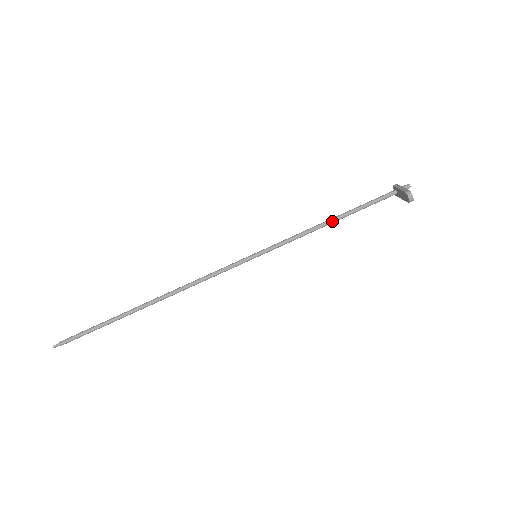
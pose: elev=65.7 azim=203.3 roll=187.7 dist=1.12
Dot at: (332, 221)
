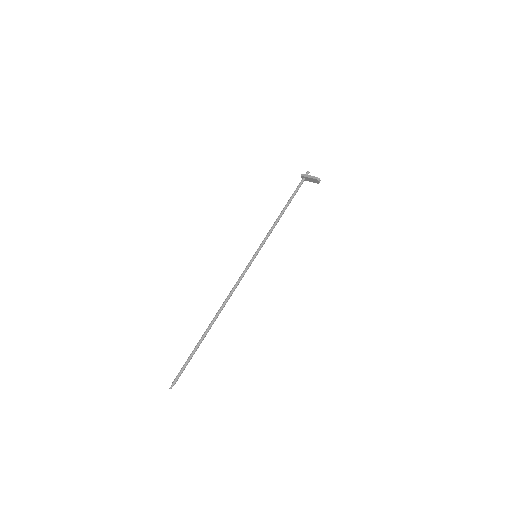
Dot at: (283, 213)
